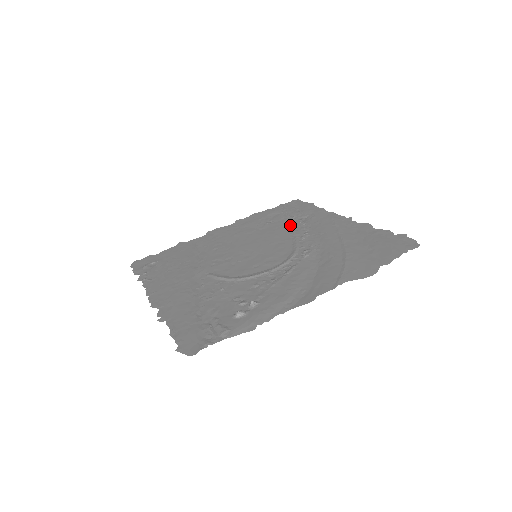
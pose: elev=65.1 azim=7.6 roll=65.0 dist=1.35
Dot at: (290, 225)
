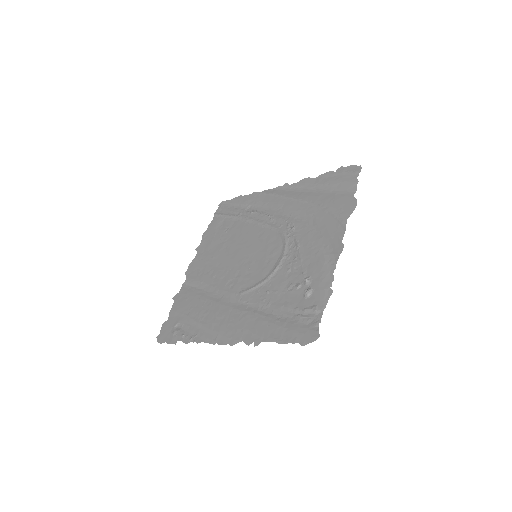
Dot at: (247, 220)
